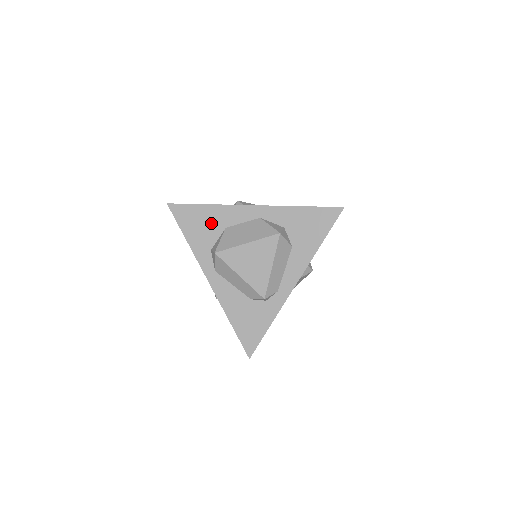
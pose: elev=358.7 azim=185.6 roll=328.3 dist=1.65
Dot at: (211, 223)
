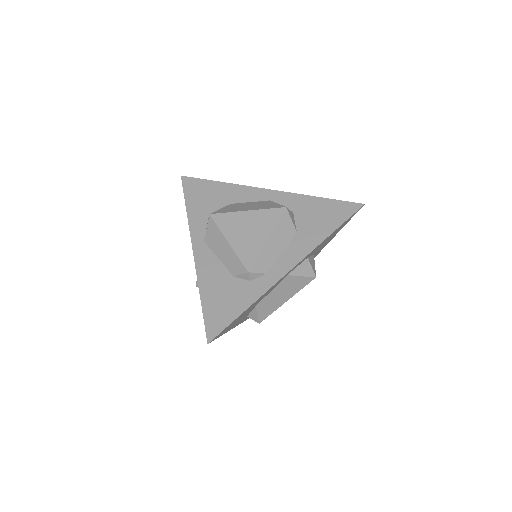
Dot at: (217, 198)
